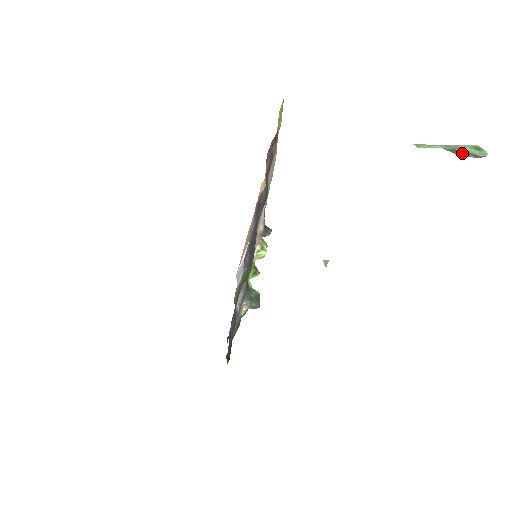
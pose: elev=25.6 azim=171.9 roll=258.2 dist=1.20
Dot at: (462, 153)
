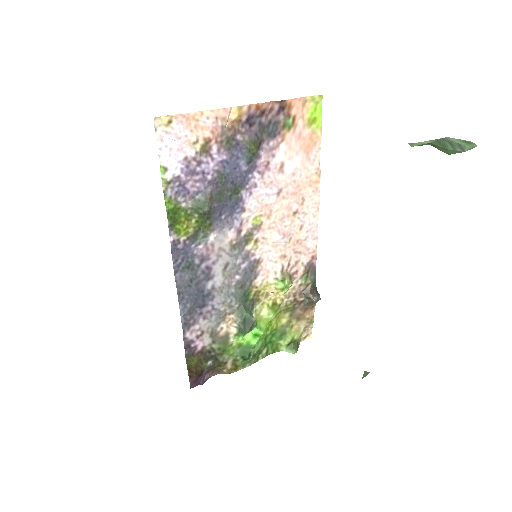
Dot at: (447, 145)
